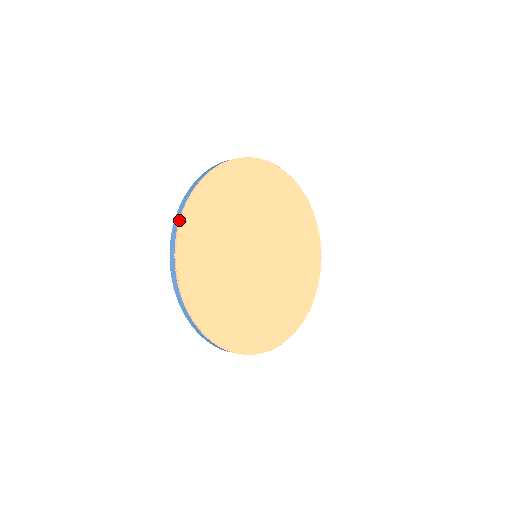
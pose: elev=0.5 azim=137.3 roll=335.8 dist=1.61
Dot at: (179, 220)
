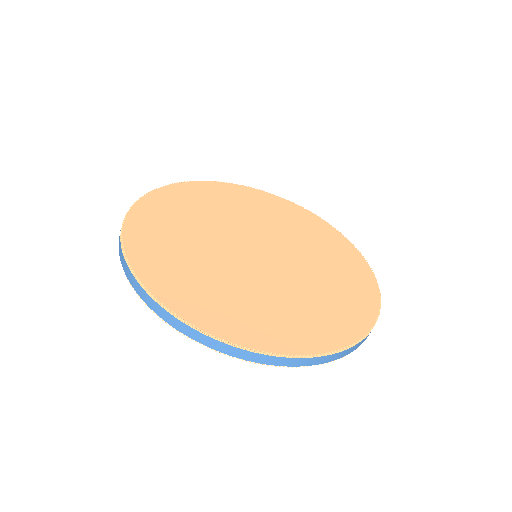
Dot at: (136, 280)
